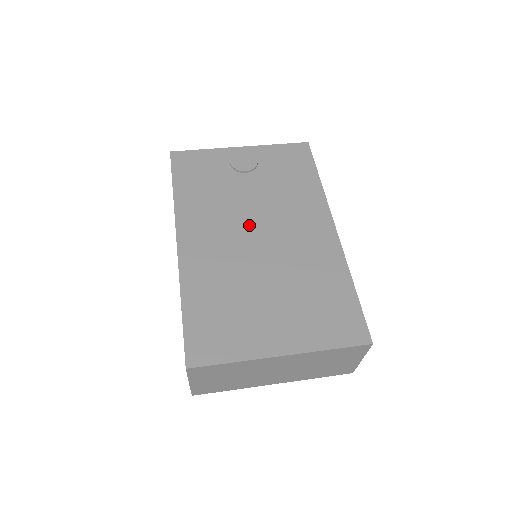
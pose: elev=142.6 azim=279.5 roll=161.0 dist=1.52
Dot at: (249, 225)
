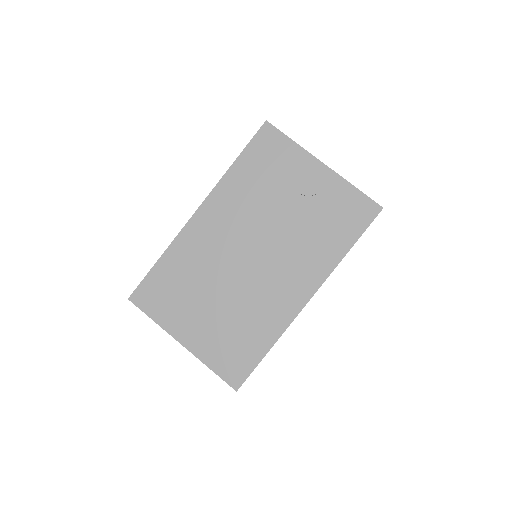
Dot at: (254, 241)
